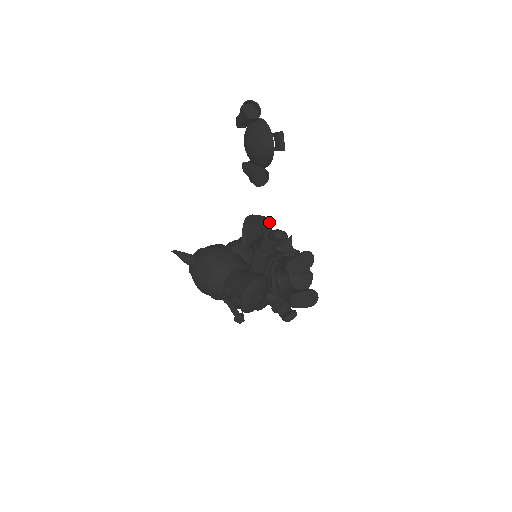
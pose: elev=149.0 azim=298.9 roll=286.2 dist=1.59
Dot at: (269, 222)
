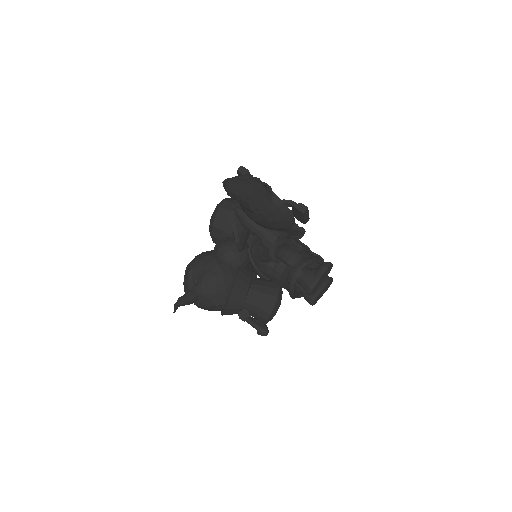
Dot at: occluded
